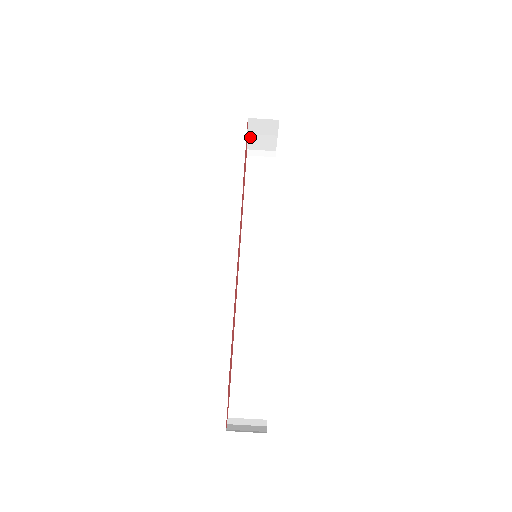
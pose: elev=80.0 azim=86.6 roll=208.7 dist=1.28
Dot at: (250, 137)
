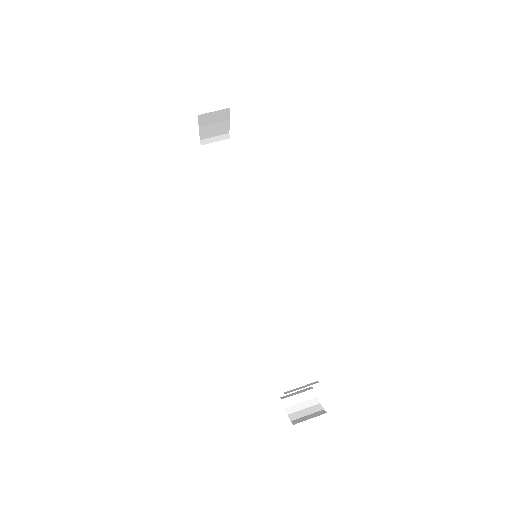
Dot at: (202, 130)
